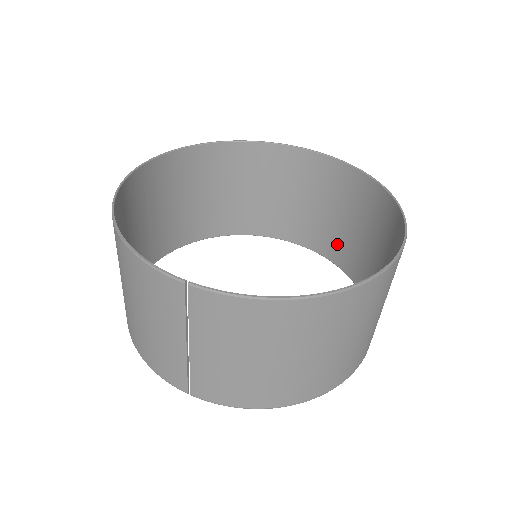
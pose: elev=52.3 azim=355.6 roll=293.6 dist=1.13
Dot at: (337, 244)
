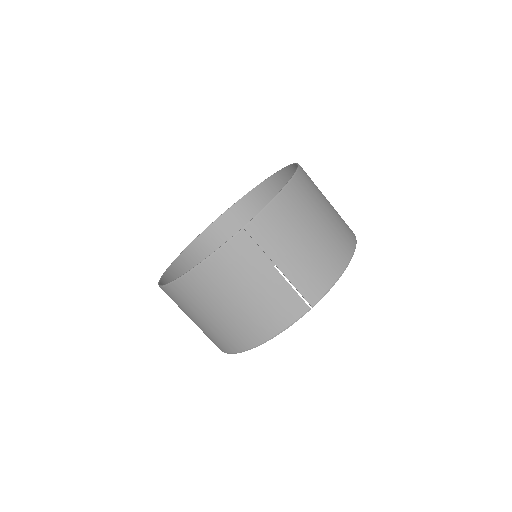
Dot at: occluded
